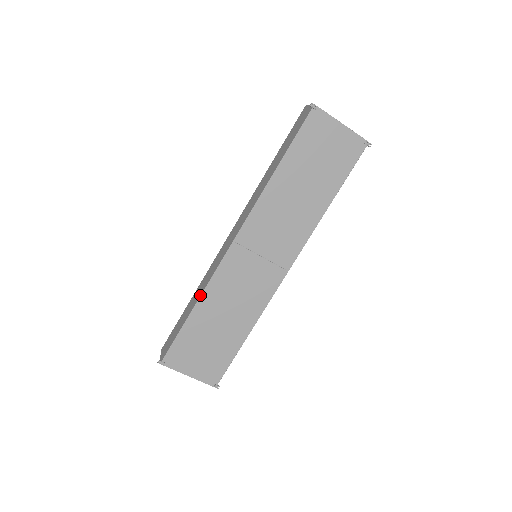
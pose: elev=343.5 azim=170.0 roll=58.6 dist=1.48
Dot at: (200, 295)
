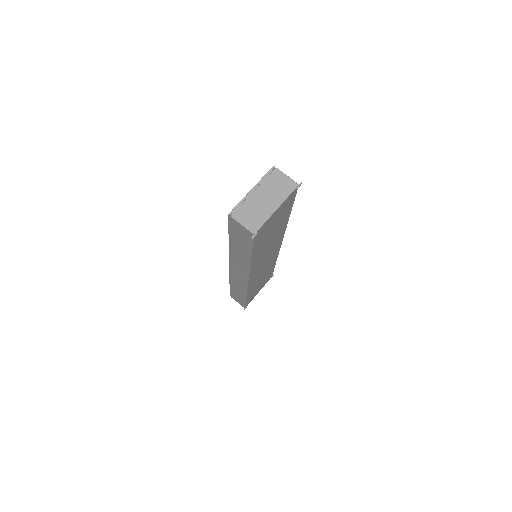
Dot at: (246, 295)
